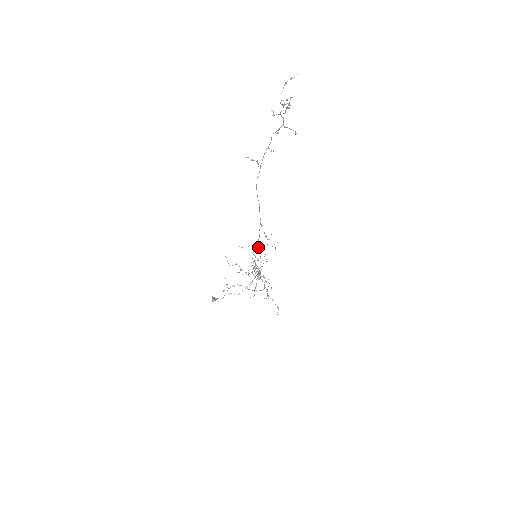
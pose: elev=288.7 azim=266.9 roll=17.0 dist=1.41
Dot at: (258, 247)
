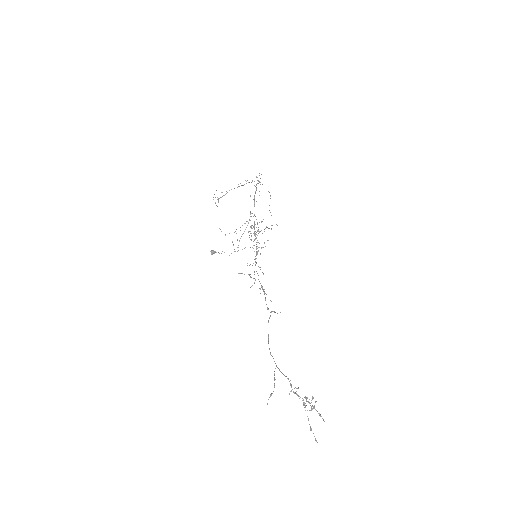
Dot at: occluded
